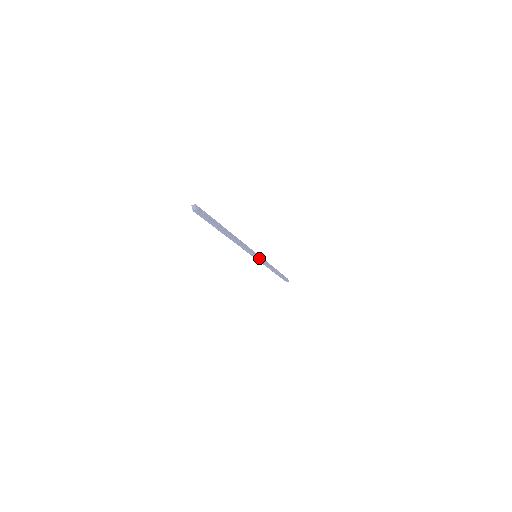
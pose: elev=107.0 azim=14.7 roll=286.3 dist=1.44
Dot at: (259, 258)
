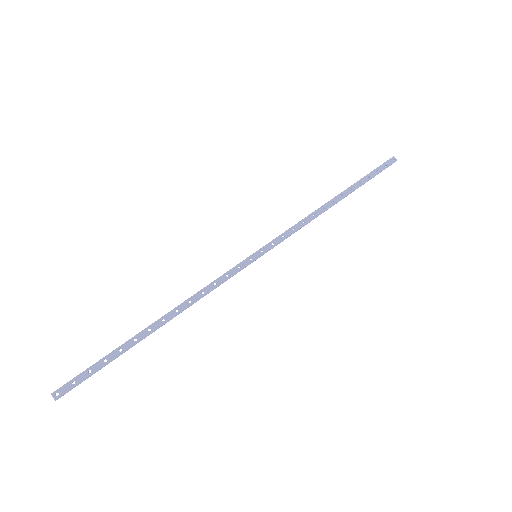
Dot at: (264, 252)
